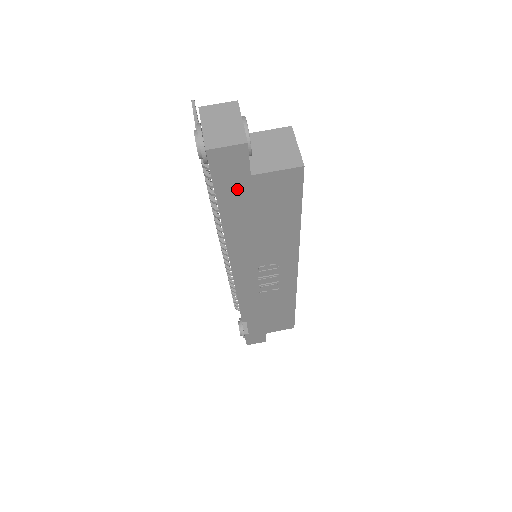
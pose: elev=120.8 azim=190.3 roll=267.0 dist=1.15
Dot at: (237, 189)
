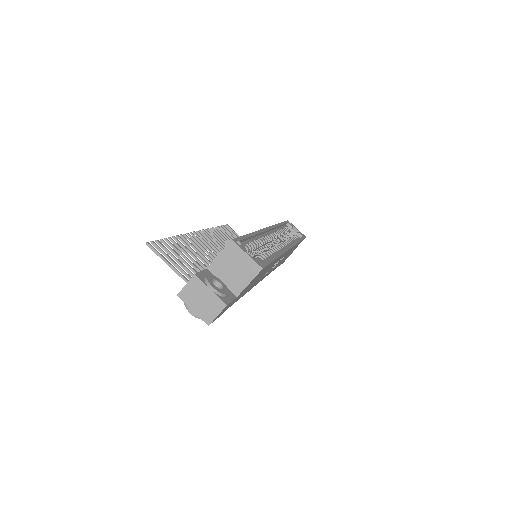
Dot at: (233, 302)
